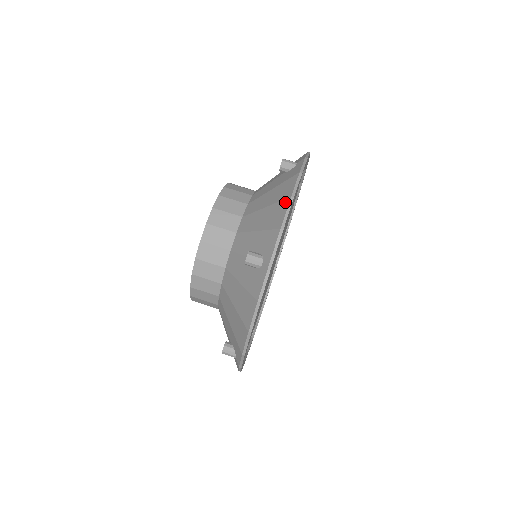
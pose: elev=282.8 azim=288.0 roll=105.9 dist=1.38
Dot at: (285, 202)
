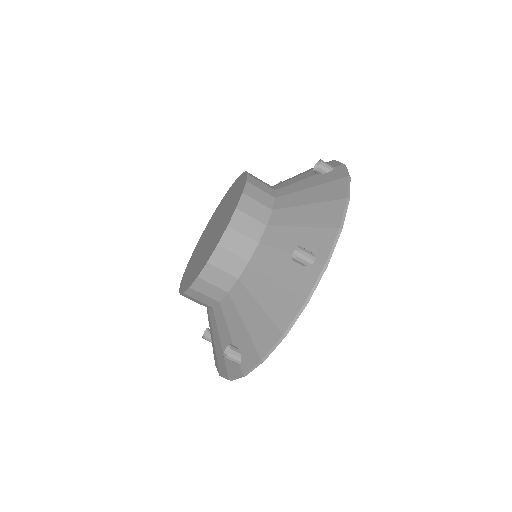
Dot at: (340, 202)
